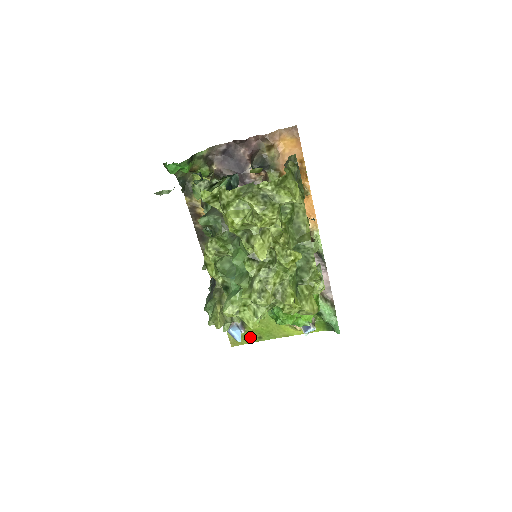
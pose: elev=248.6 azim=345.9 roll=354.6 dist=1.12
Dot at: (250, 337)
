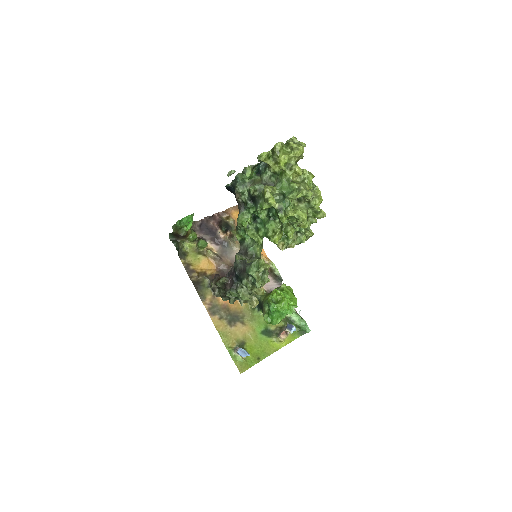
Dot at: (251, 360)
